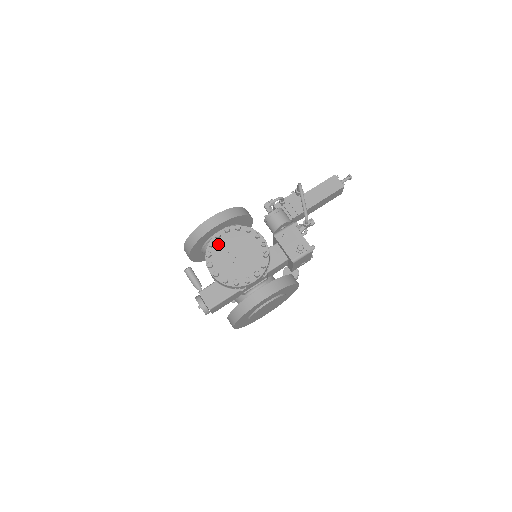
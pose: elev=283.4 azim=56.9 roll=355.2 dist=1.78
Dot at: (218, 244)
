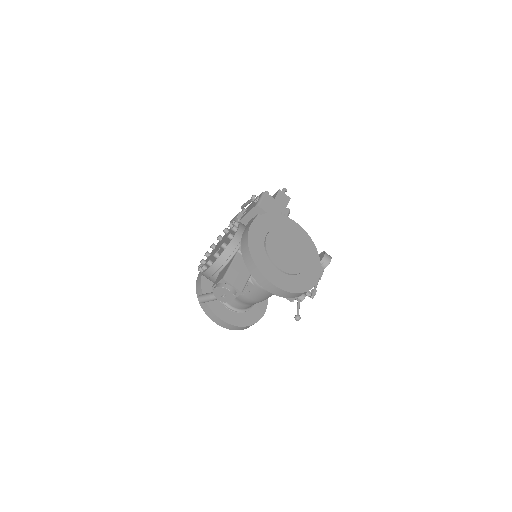
Dot at: occluded
